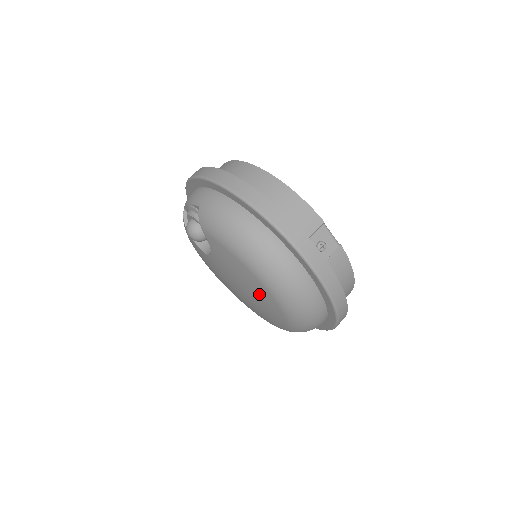
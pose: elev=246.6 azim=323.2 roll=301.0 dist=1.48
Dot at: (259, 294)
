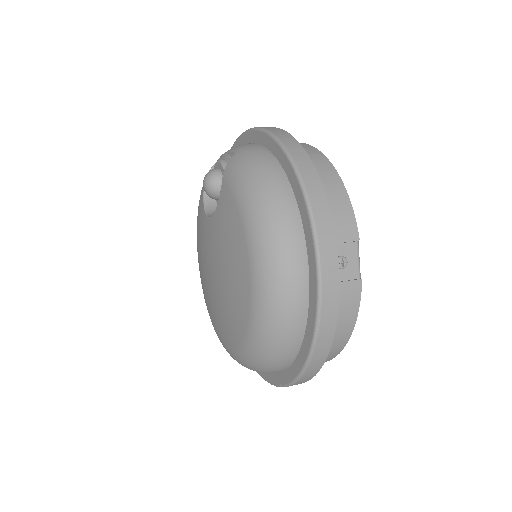
Dot at: (237, 280)
